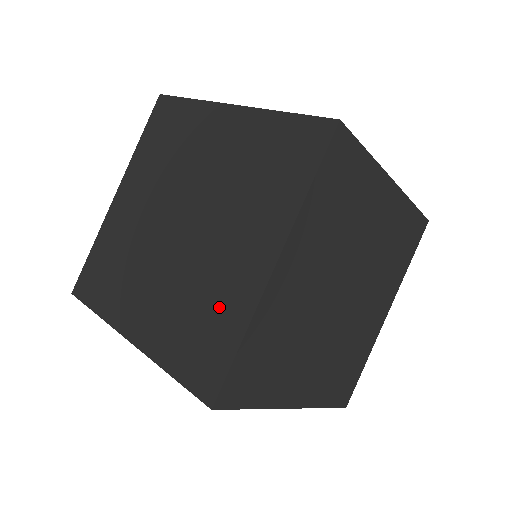
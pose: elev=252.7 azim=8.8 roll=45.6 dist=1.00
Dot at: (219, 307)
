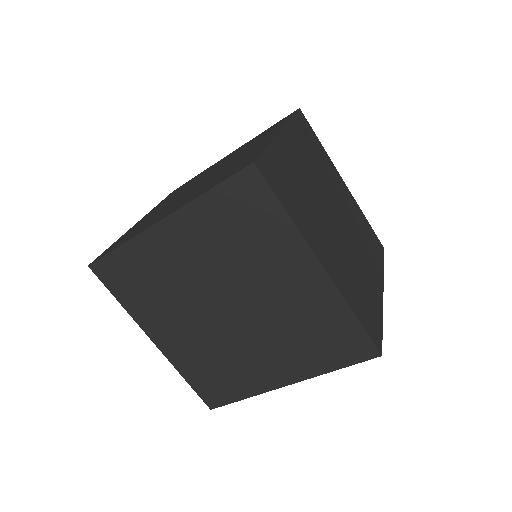
Dot at: (319, 317)
